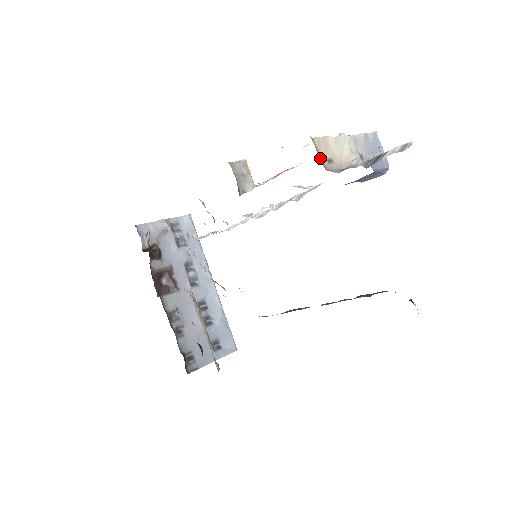
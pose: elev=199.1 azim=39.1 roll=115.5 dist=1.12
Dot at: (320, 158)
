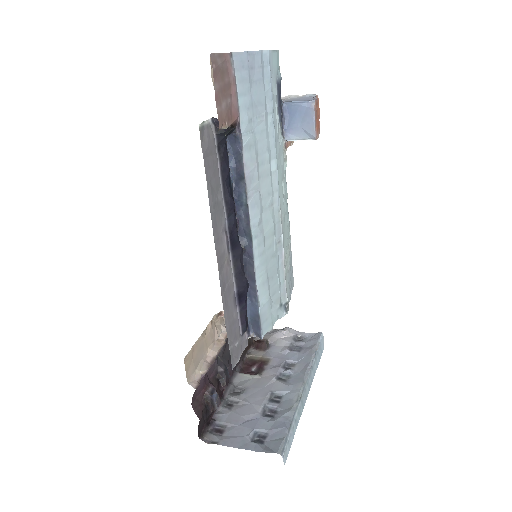
Dot at: occluded
